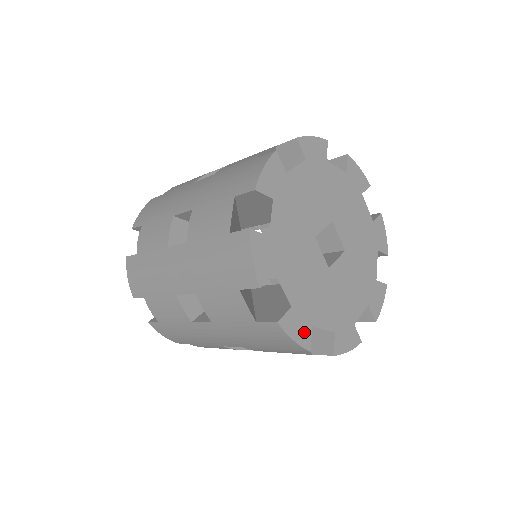
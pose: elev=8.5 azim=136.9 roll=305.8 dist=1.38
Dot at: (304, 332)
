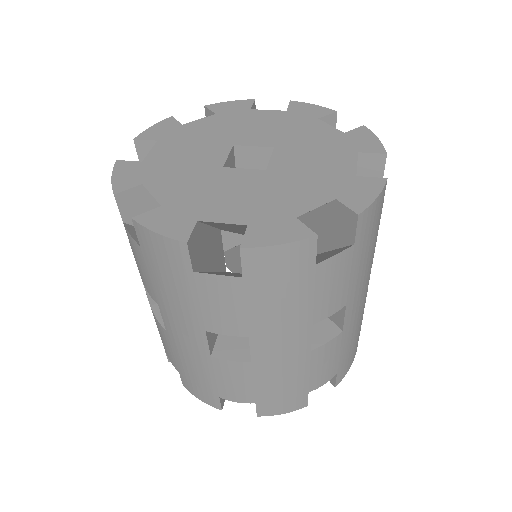
Dot at: (289, 229)
